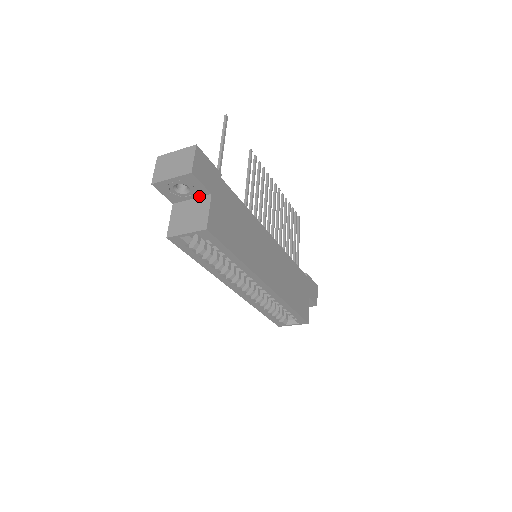
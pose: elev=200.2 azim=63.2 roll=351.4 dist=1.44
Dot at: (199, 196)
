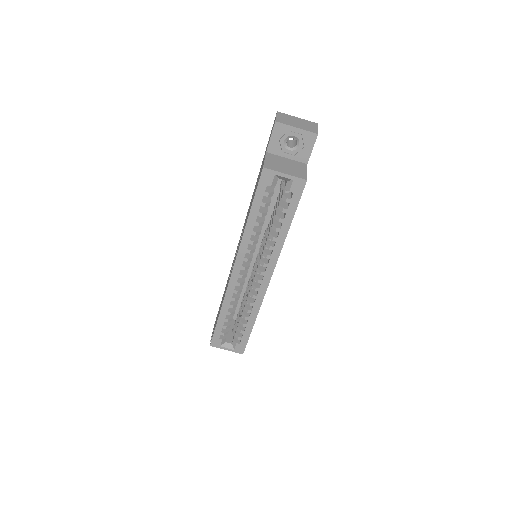
Dot at: (295, 159)
